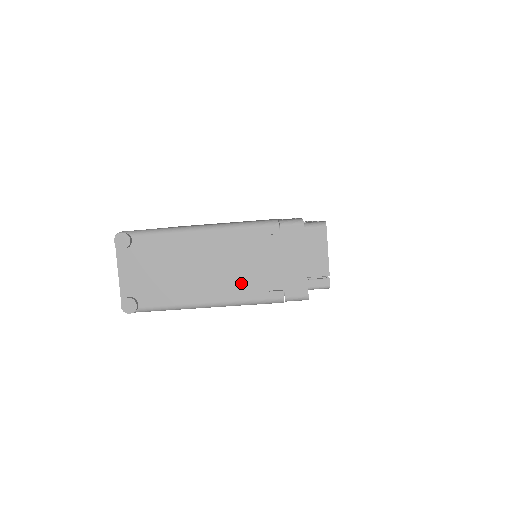
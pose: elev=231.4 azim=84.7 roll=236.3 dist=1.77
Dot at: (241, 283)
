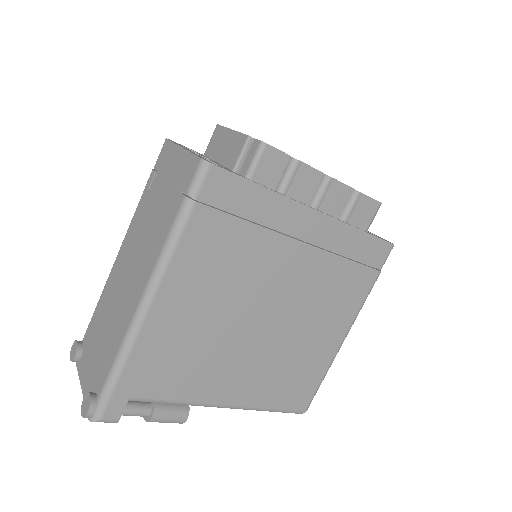
Dot at: (151, 246)
